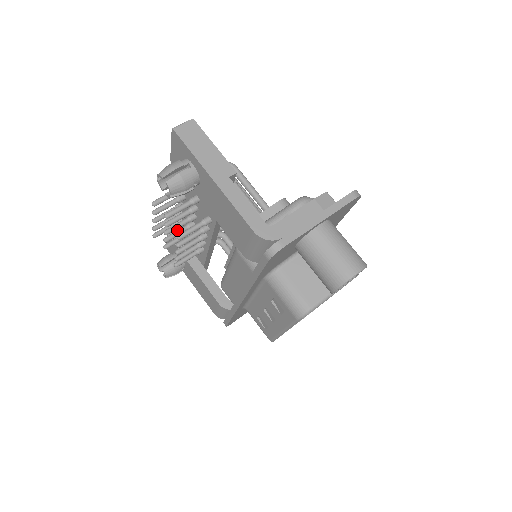
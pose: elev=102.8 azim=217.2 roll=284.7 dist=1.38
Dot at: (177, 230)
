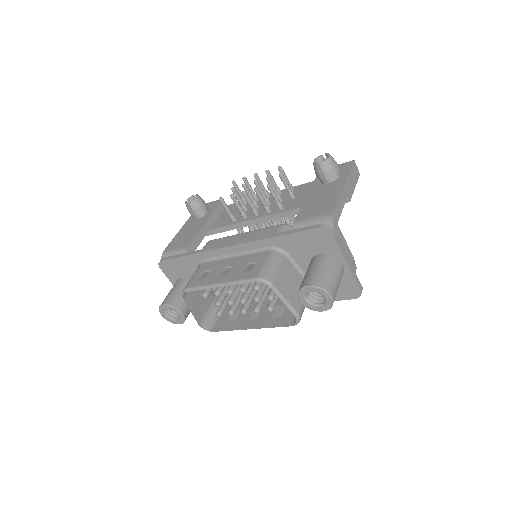
Dot at: occluded
